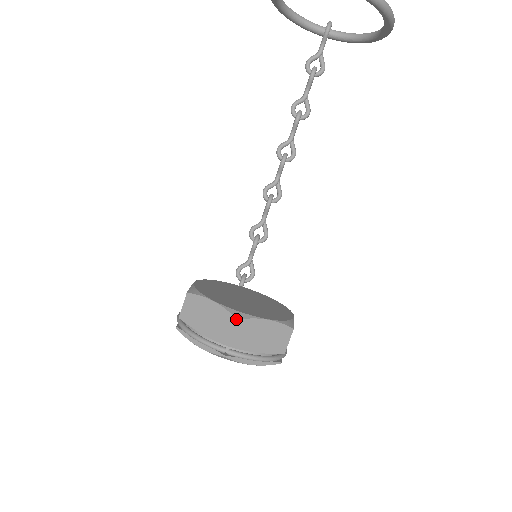
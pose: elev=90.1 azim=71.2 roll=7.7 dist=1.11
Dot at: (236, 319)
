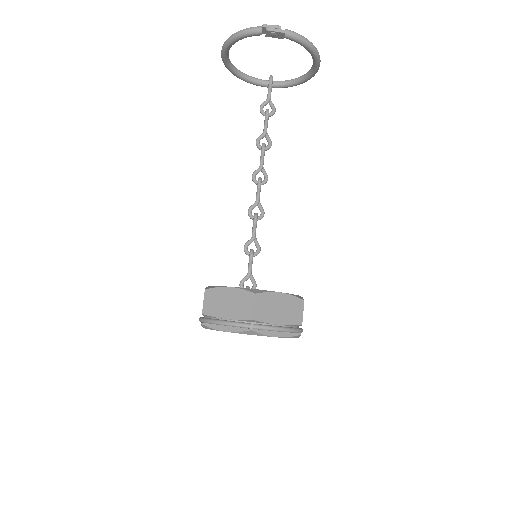
Dot at: (254, 294)
